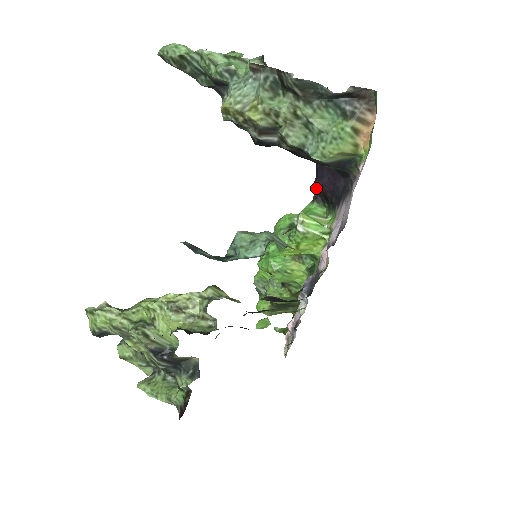
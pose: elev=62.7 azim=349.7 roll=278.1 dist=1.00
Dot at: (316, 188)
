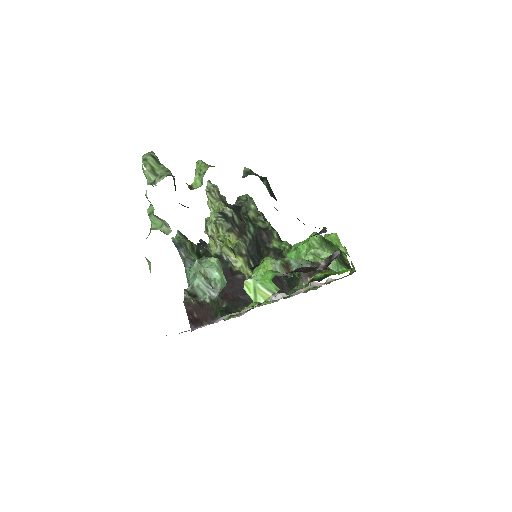
Dot at: occluded
